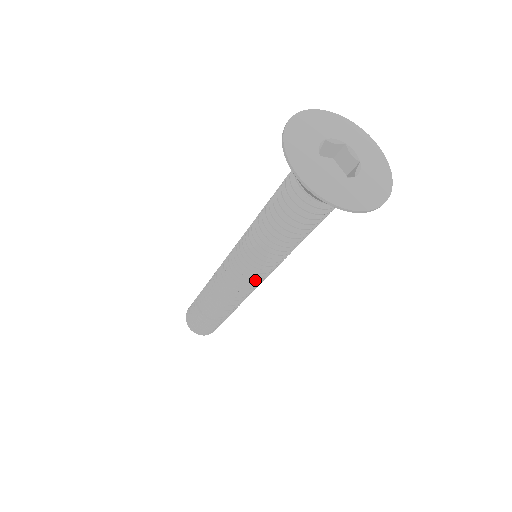
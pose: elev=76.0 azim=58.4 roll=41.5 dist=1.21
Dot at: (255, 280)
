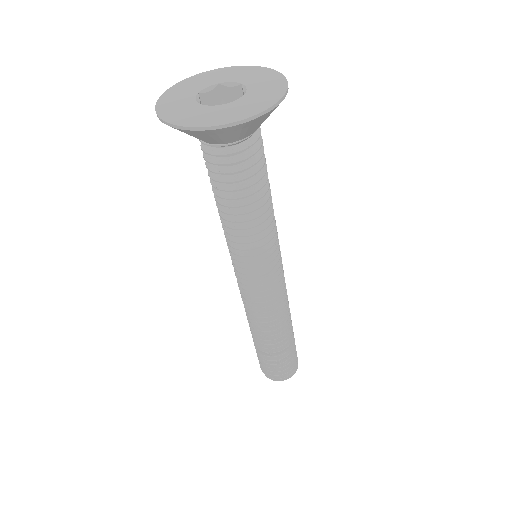
Dot at: (274, 276)
